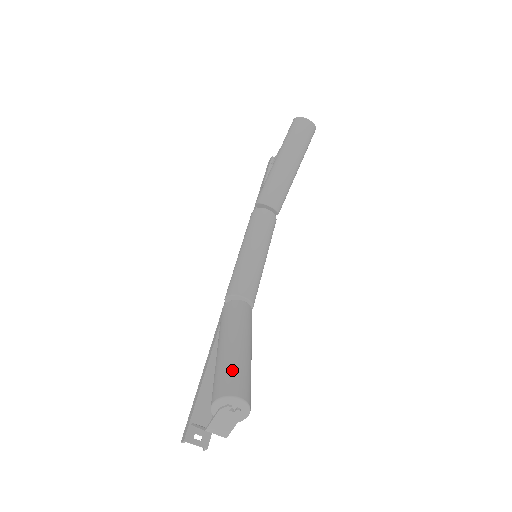
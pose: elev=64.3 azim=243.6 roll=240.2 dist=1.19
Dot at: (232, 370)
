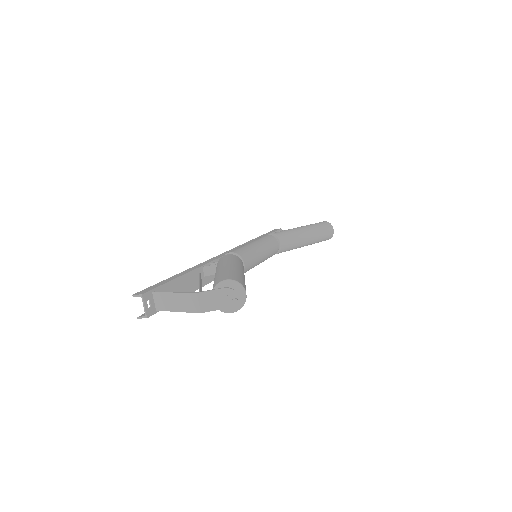
Dot at: (243, 279)
